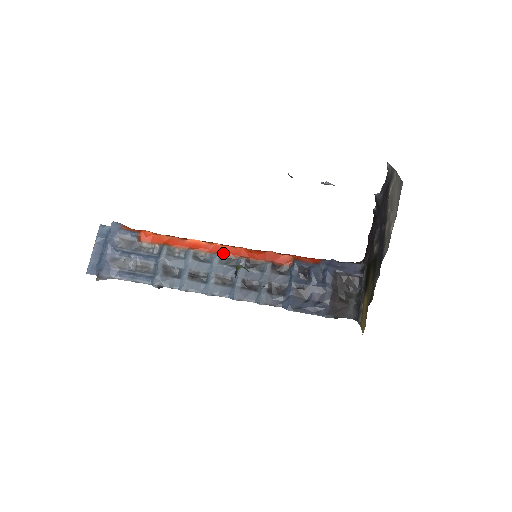
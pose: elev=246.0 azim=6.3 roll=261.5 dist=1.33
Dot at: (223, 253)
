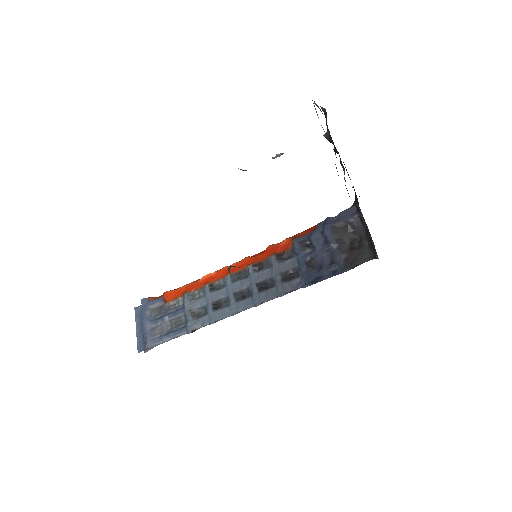
Dot at: (232, 272)
